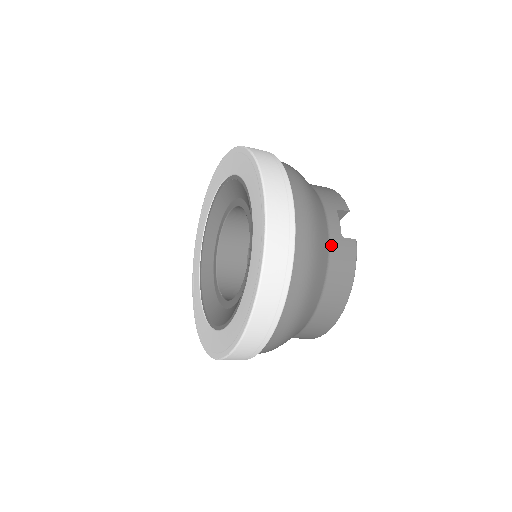
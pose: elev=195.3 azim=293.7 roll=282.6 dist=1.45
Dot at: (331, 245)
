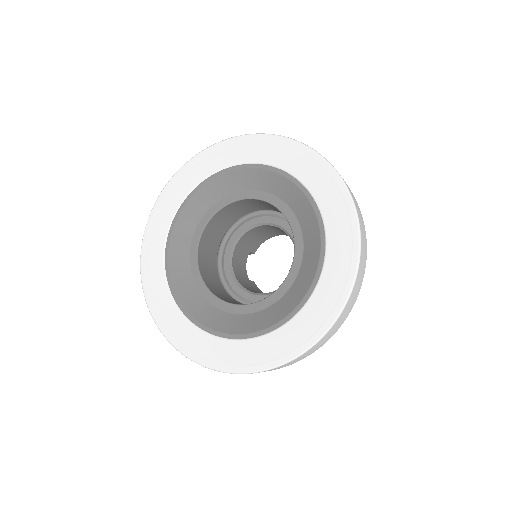
Dot at: occluded
